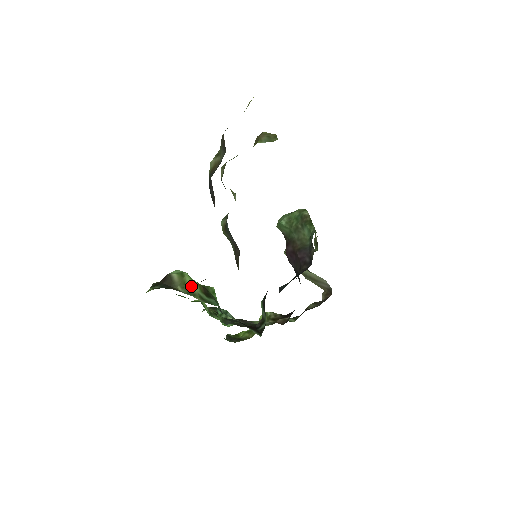
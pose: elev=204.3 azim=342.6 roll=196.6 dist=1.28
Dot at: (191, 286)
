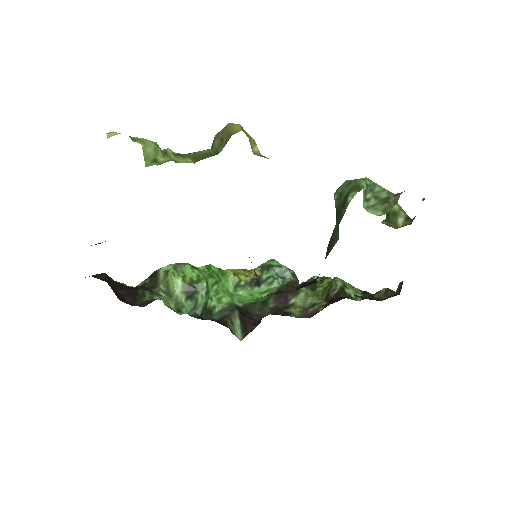
Dot at: (172, 286)
